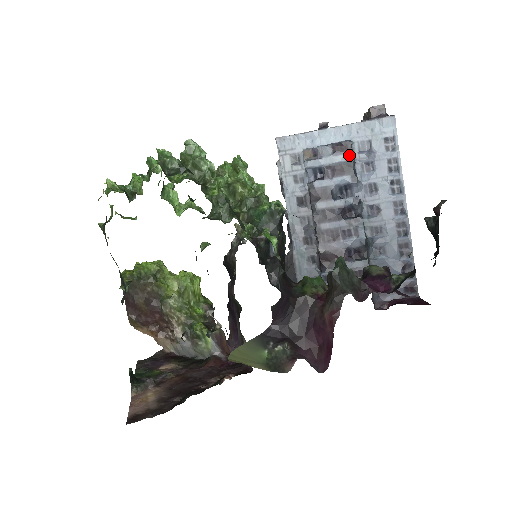
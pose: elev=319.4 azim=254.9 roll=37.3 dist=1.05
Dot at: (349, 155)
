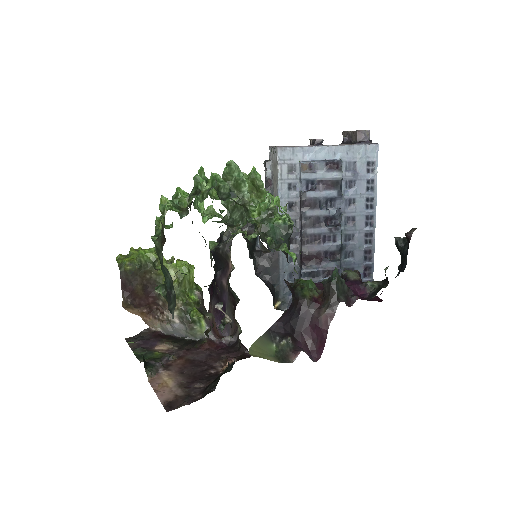
Dot at: (339, 173)
